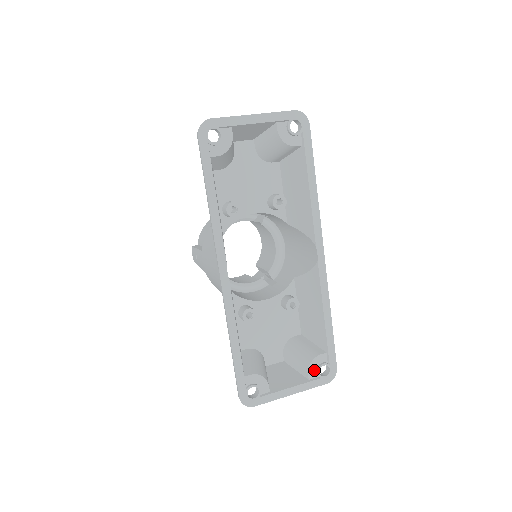
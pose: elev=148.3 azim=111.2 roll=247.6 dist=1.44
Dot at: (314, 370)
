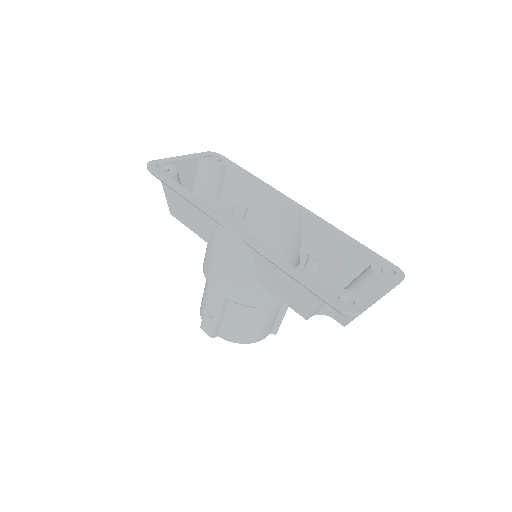
Dot at: (381, 275)
